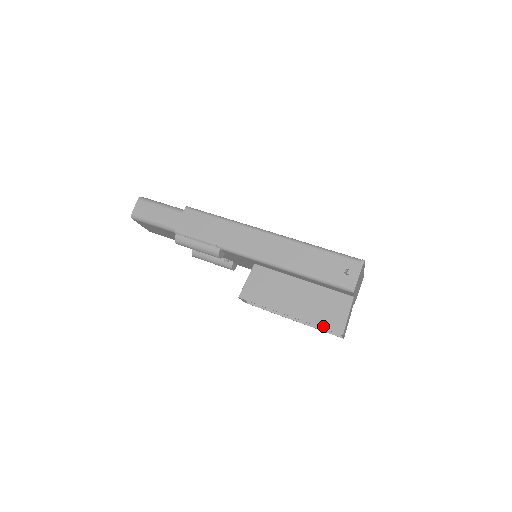
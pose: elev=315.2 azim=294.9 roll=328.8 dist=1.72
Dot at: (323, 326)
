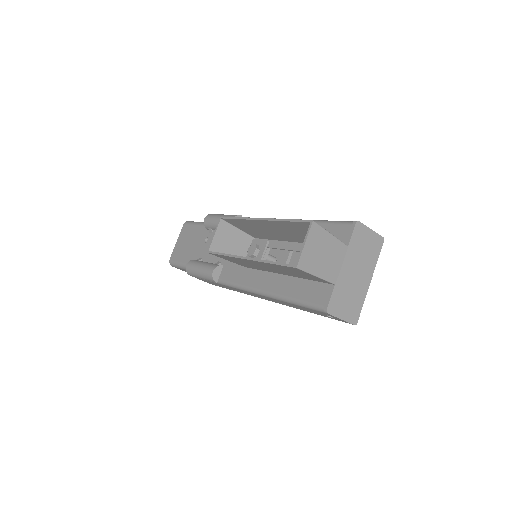
Dot at: (294, 220)
